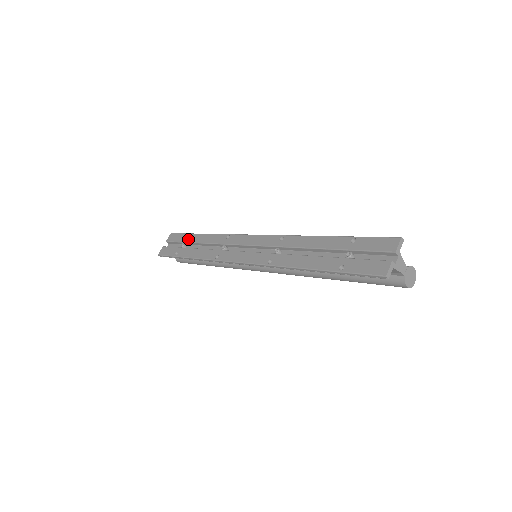
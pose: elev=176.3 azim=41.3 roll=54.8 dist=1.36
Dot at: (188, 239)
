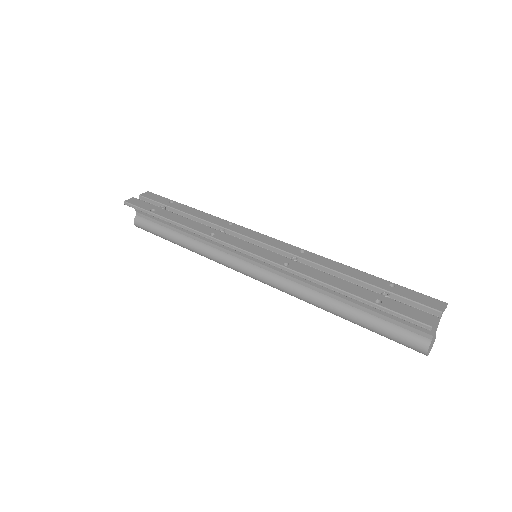
Dot at: (173, 205)
